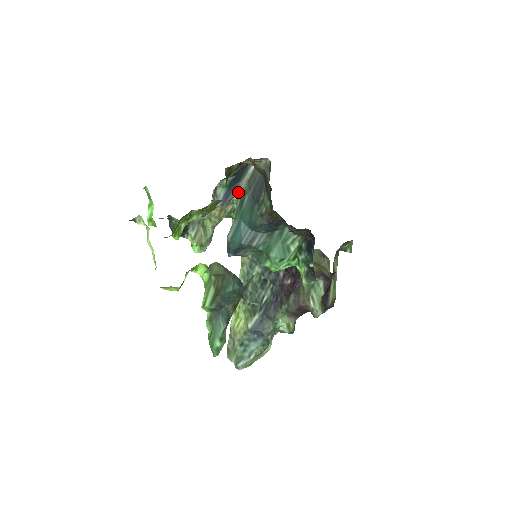
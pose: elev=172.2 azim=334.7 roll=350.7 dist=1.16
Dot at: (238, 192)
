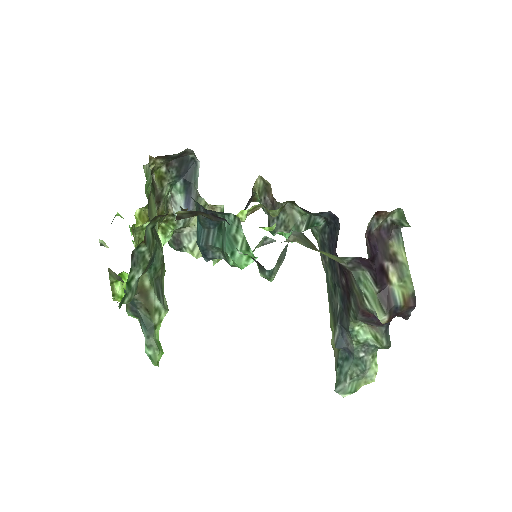
Dot at: (197, 193)
